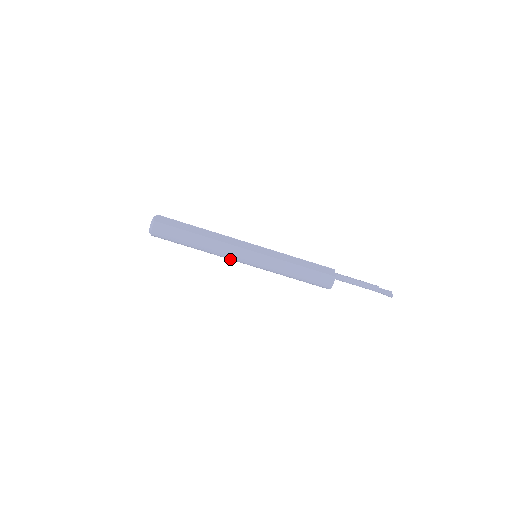
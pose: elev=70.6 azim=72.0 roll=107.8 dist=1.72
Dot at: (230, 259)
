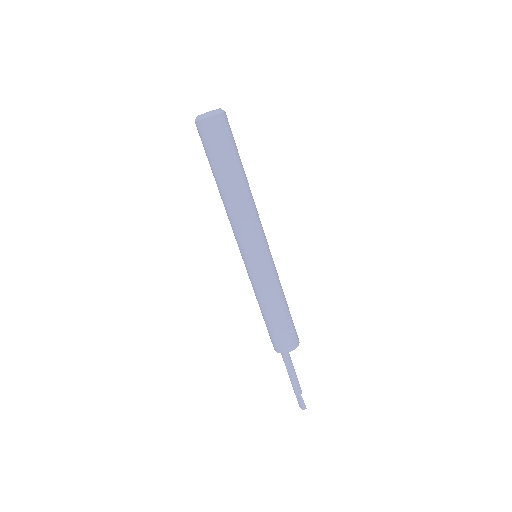
Dot at: (244, 232)
